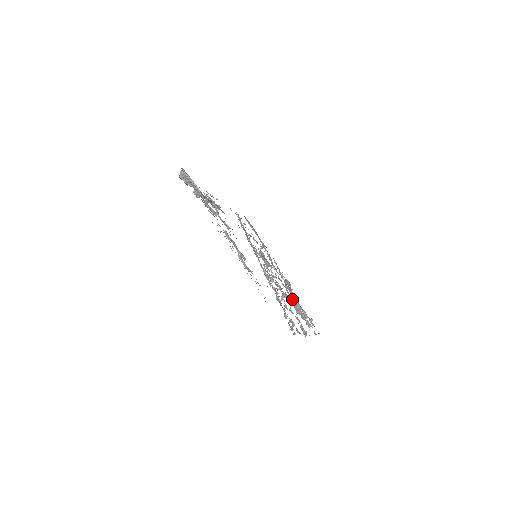
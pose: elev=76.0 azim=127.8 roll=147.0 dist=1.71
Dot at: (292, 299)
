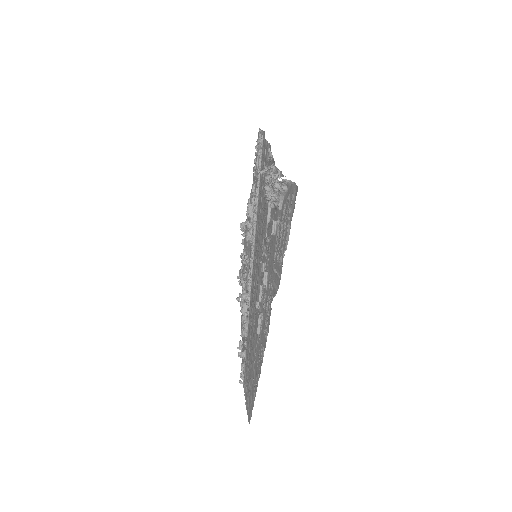
Dot at: occluded
